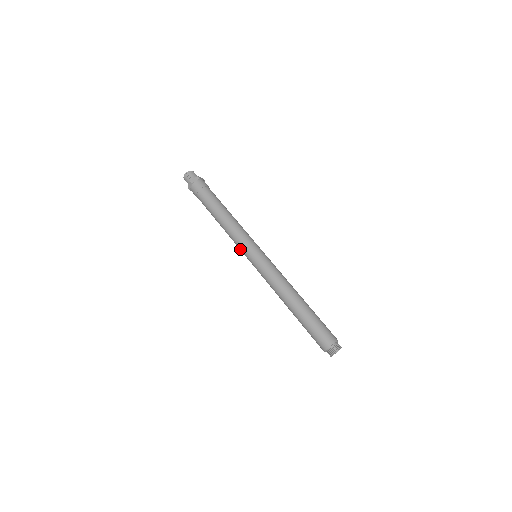
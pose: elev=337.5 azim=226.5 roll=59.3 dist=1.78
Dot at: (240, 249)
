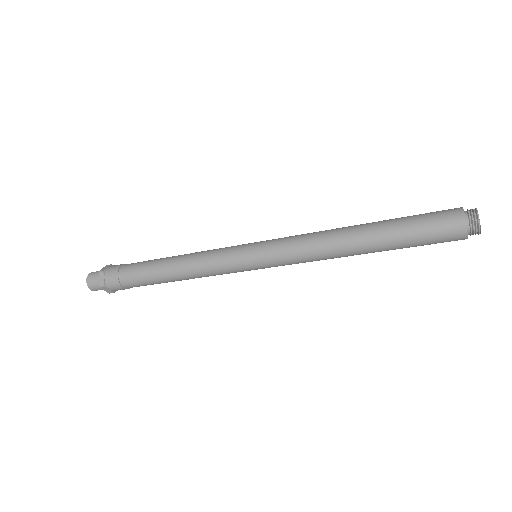
Dot at: occluded
